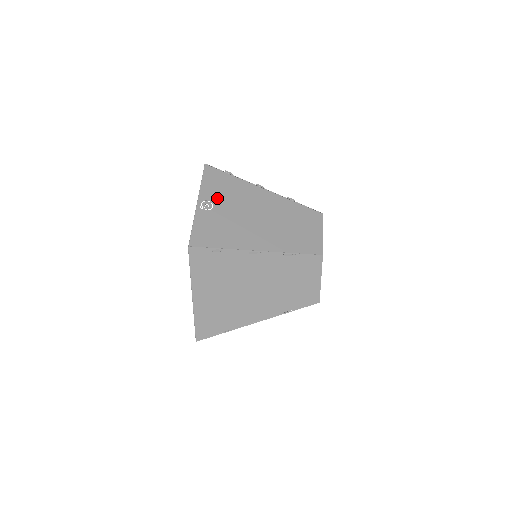
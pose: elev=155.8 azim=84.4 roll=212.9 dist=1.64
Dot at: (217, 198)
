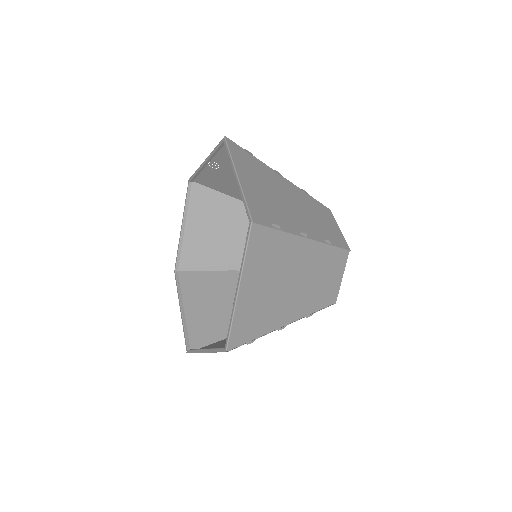
Dot at: (217, 173)
